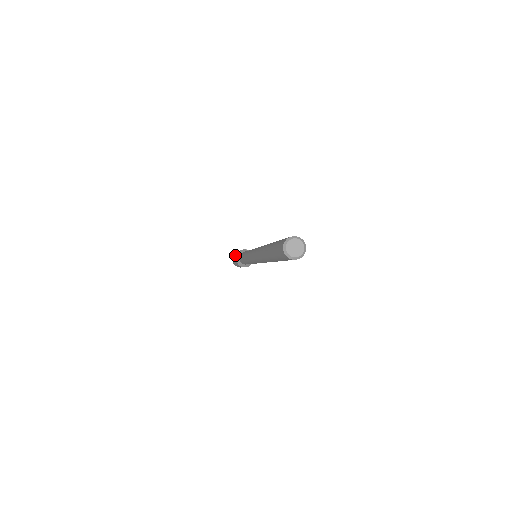
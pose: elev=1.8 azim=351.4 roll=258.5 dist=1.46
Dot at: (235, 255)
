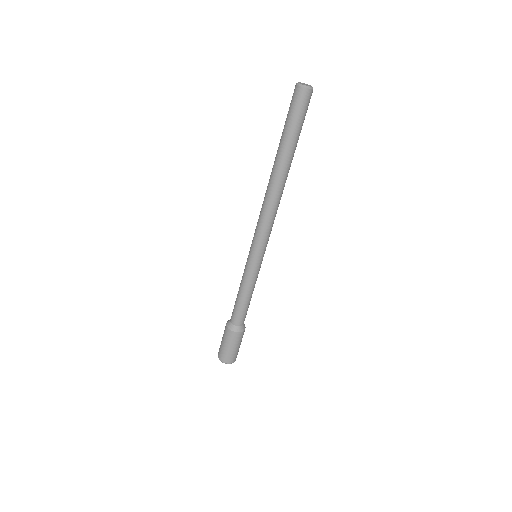
Dot at: occluded
